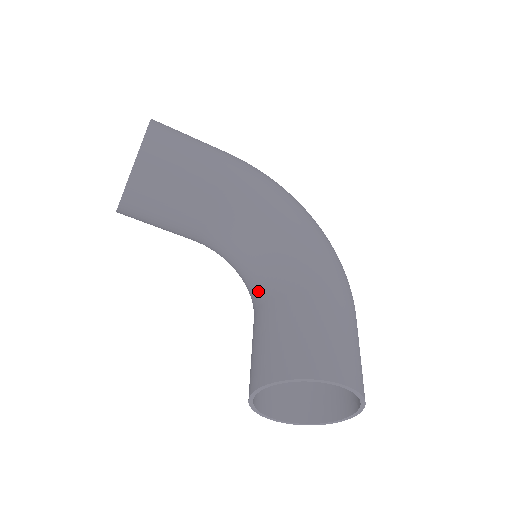
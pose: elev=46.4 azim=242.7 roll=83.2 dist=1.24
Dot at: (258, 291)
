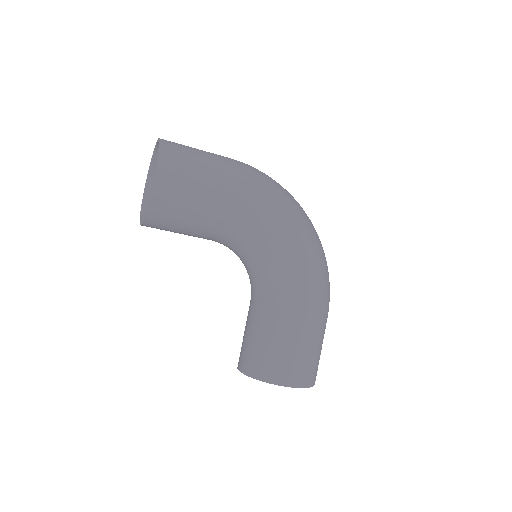
Dot at: (253, 291)
